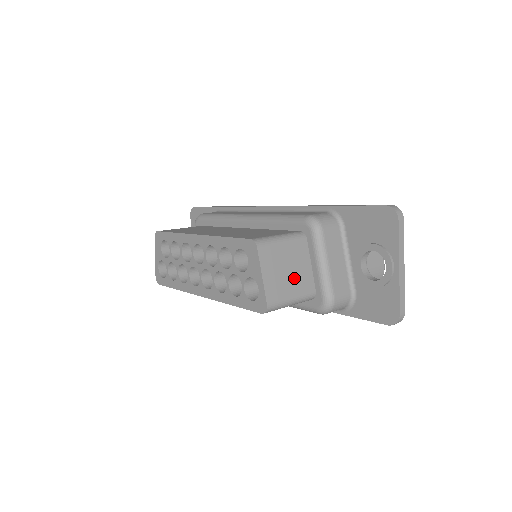
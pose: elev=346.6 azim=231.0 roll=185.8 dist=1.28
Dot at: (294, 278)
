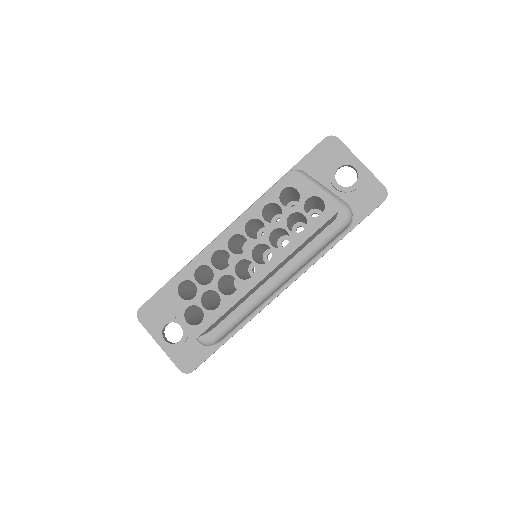
Dot at: occluded
